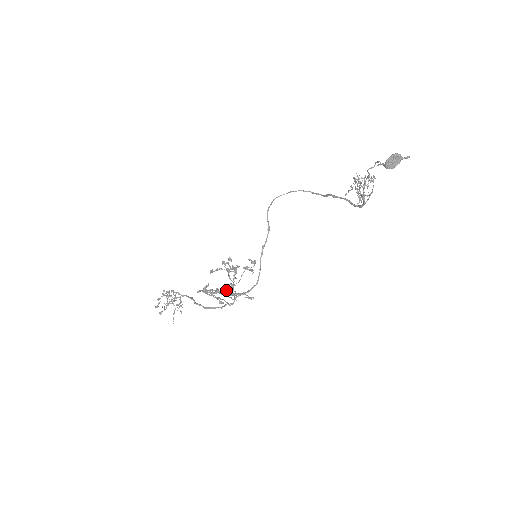
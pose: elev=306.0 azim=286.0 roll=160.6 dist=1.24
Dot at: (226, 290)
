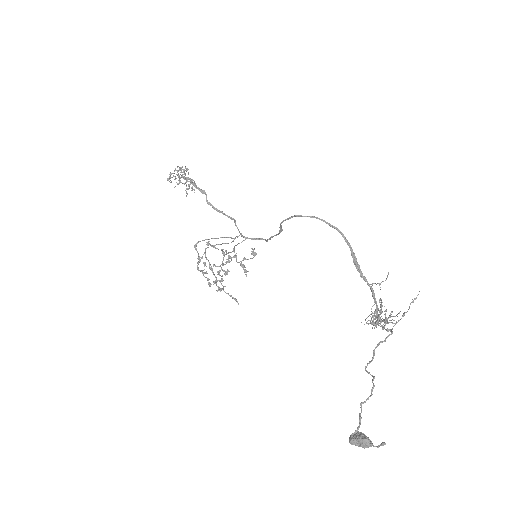
Dot at: (215, 283)
